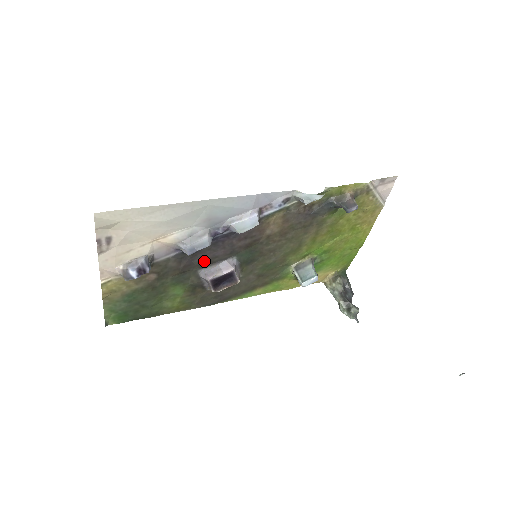
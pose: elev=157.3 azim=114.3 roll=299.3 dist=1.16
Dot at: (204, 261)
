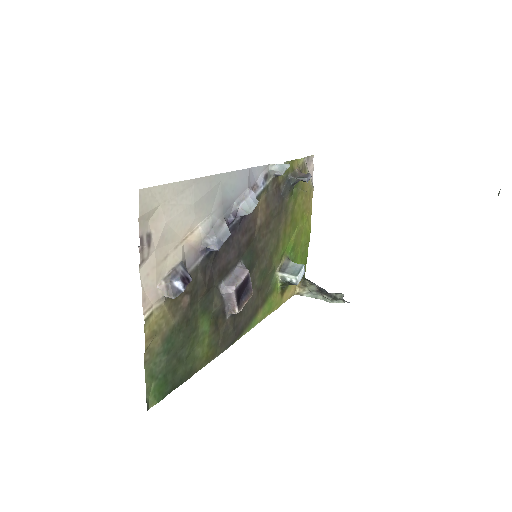
Dot at: (221, 270)
